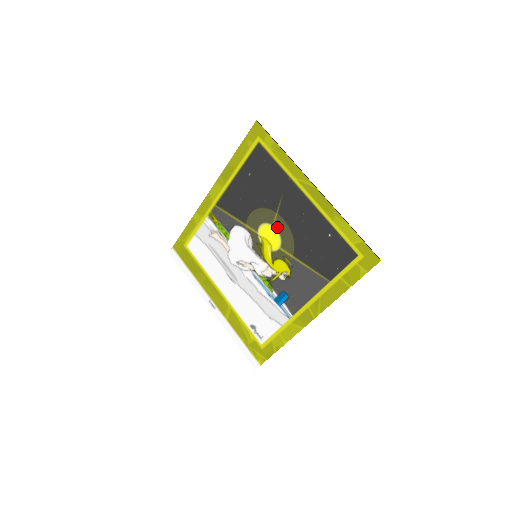
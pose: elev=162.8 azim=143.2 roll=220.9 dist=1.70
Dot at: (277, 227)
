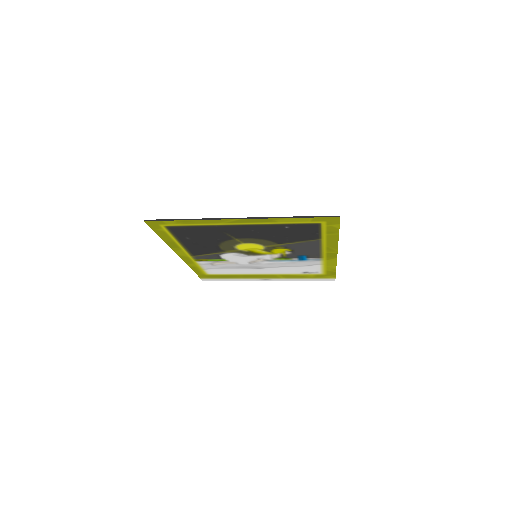
Dot at: (247, 243)
